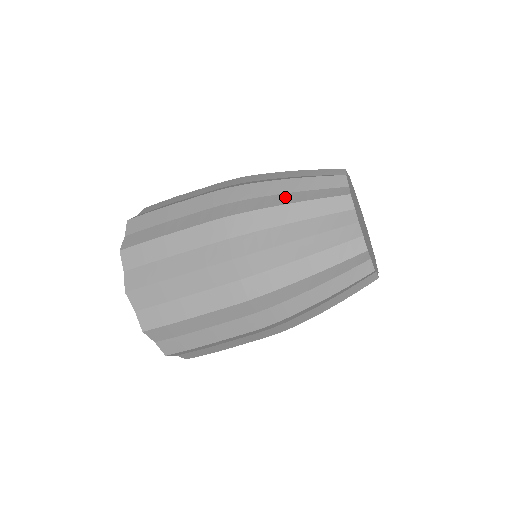
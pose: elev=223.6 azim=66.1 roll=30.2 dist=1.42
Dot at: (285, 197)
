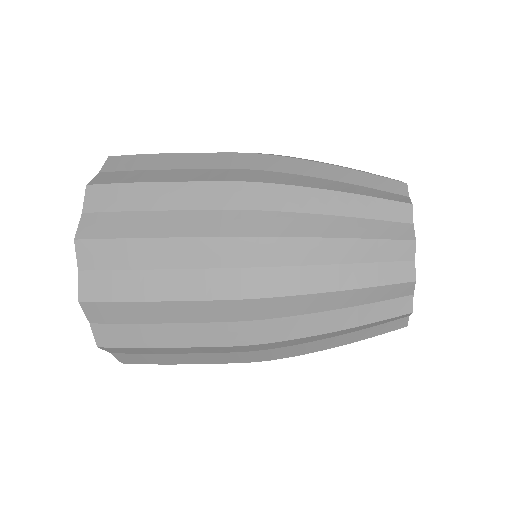
Dot at: (330, 319)
